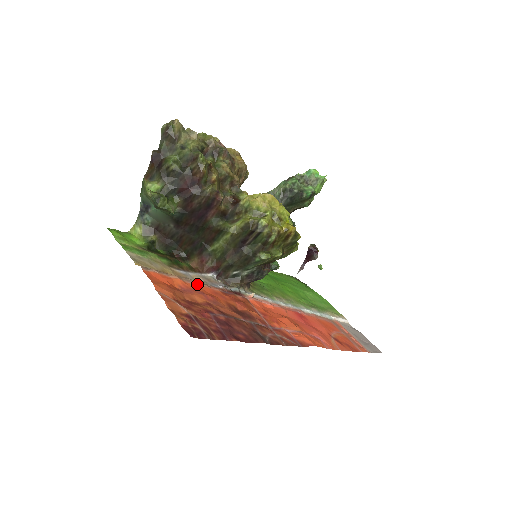
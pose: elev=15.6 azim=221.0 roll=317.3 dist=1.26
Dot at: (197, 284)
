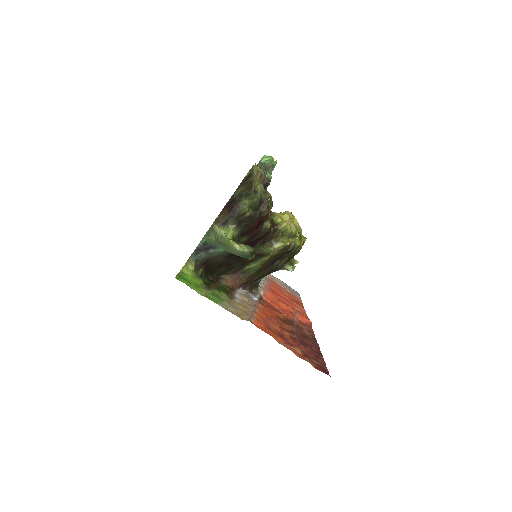
Dot at: (258, 310)
